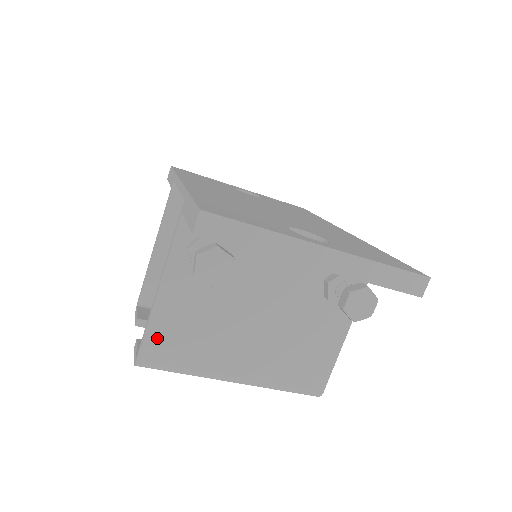
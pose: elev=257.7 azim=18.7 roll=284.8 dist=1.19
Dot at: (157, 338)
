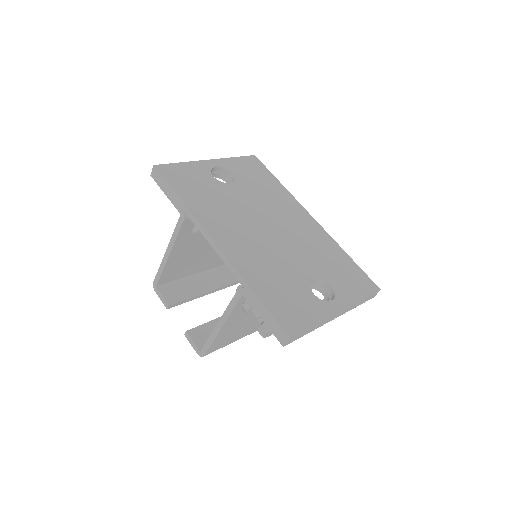
Dot at: (216, 344)
